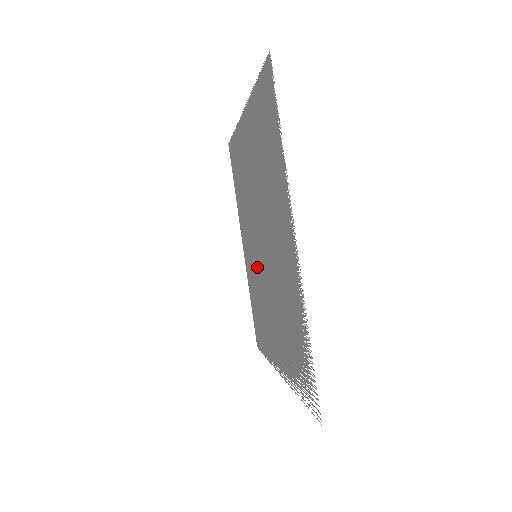
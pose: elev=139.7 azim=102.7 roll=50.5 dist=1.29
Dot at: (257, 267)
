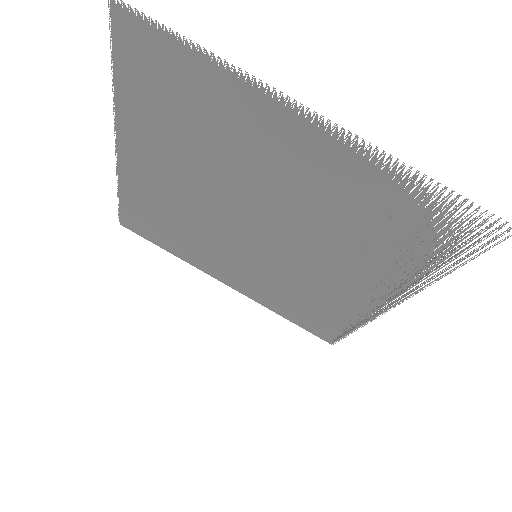
Dot at: (268, 262)
